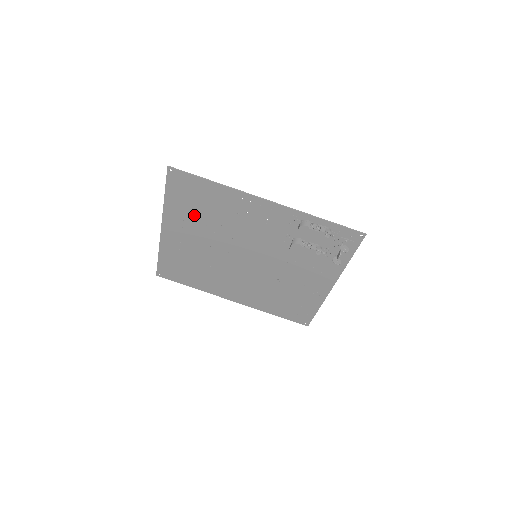
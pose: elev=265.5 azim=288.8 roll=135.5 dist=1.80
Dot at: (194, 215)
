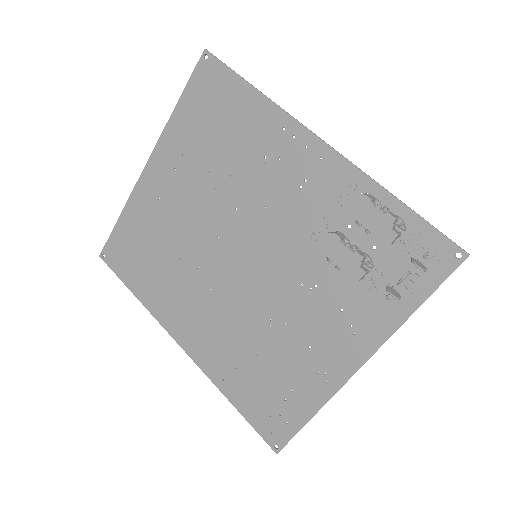
Dot at: (201, 148)
